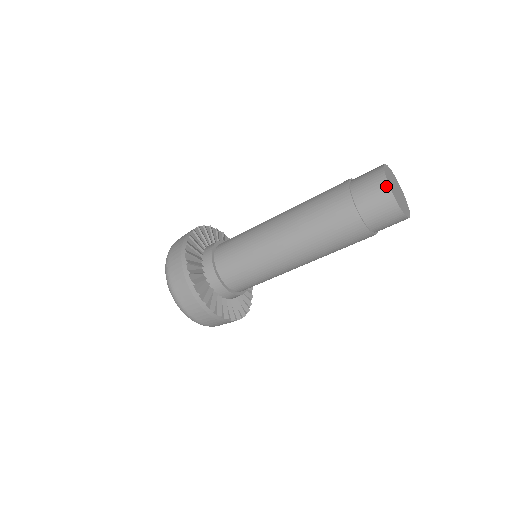
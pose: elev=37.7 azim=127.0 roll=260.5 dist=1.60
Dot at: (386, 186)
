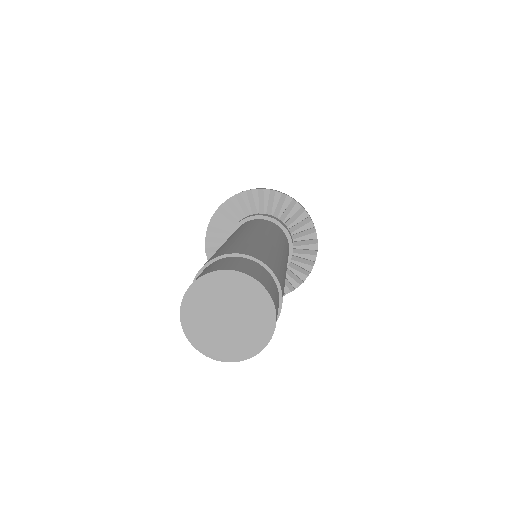
Dot at: (181, 307)
